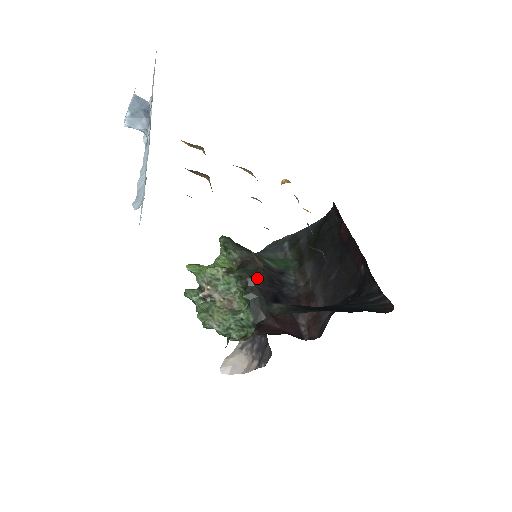
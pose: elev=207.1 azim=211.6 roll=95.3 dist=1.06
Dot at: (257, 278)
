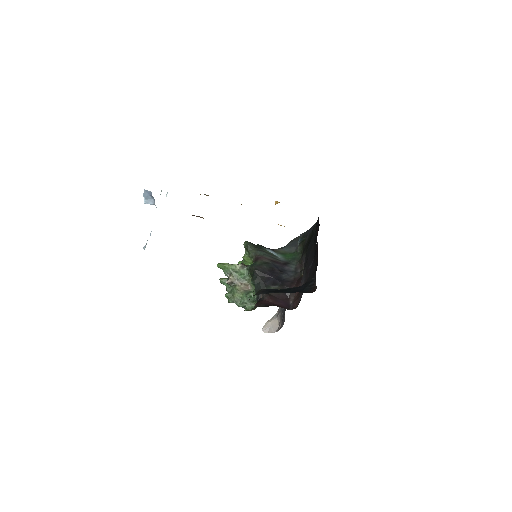
Dot at: (260, 270)
